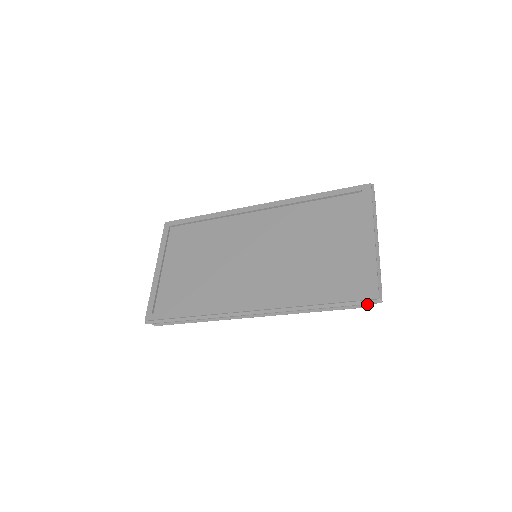
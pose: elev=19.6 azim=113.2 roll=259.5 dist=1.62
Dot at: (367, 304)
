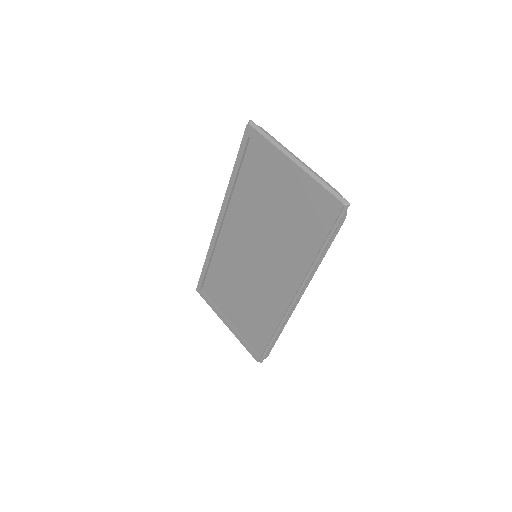
Dot at: (344, 215)
